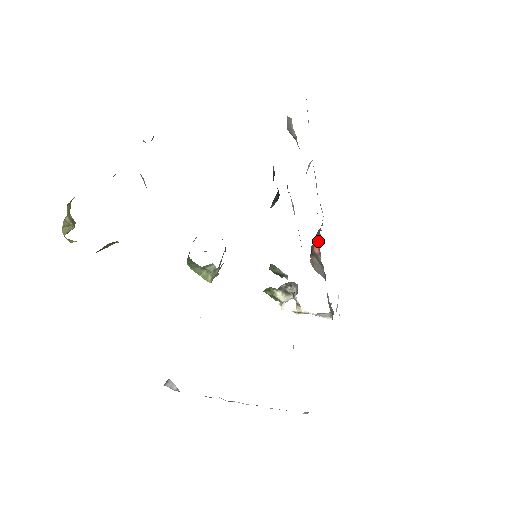
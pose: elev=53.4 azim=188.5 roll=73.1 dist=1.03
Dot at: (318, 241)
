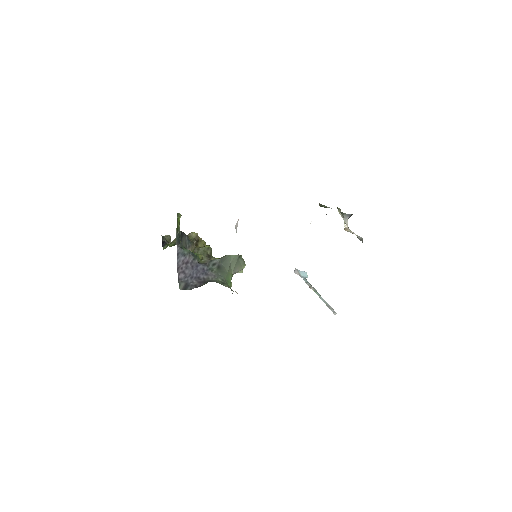
Dot at: occluded
